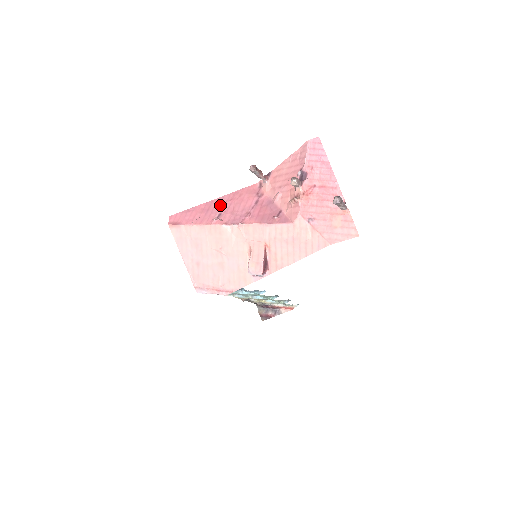
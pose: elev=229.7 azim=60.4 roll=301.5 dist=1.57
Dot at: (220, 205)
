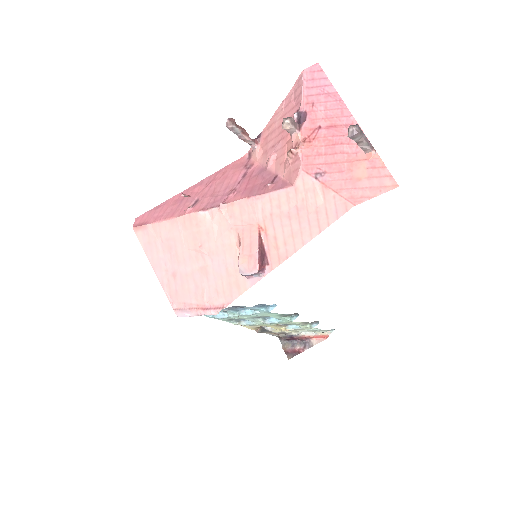
Dot at: (198, 191)
